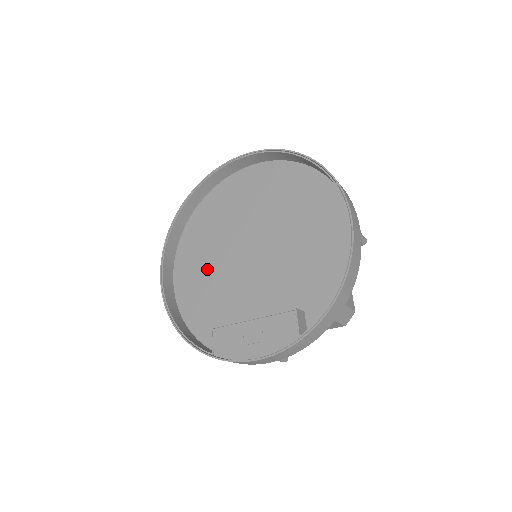
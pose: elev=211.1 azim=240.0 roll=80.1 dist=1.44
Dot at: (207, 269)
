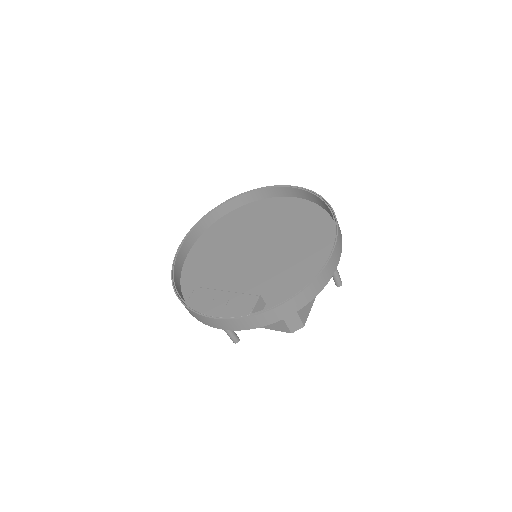
Dot at: (218, 251)
